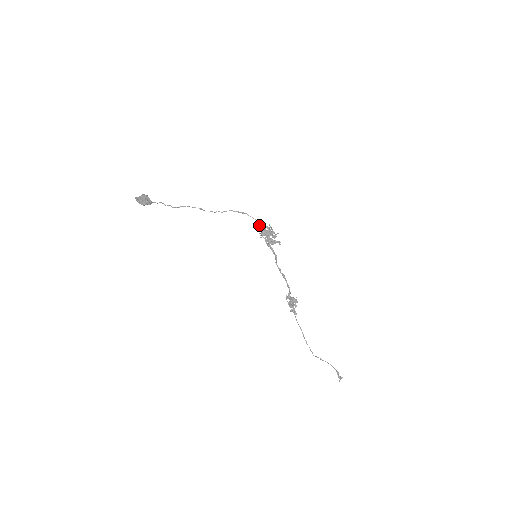
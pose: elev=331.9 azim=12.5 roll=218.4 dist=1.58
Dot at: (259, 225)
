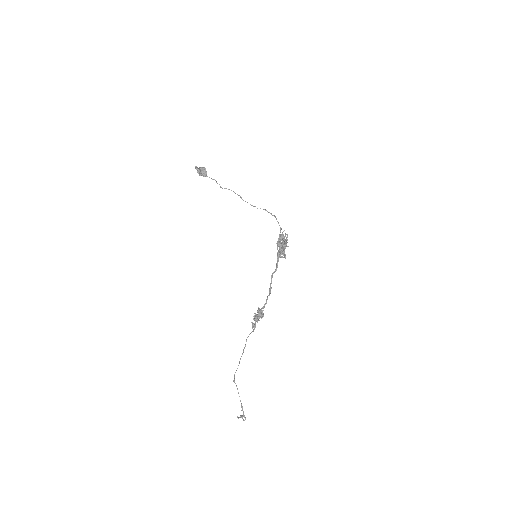
Dot at: (280, 232)
